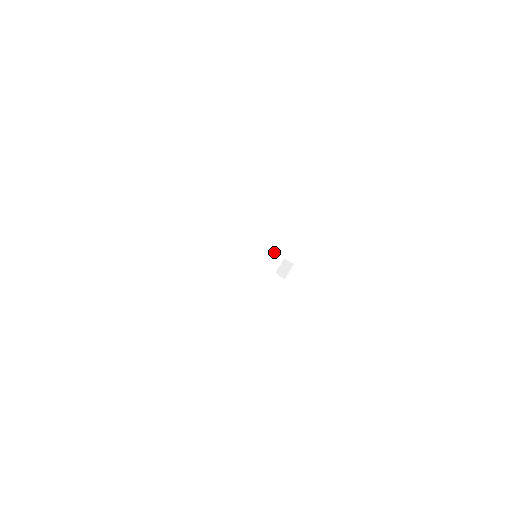
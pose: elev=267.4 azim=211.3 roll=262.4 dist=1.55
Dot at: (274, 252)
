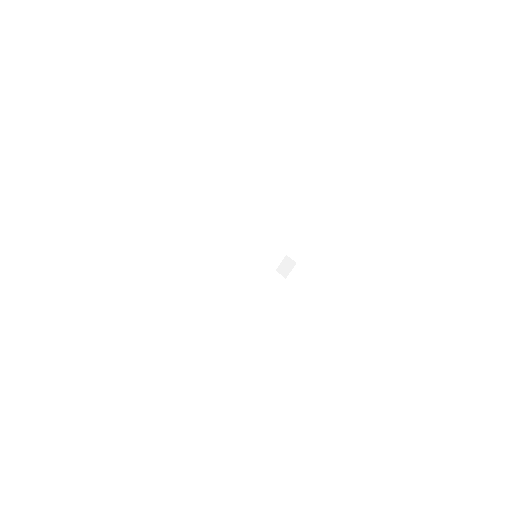
Dot at: (275, 248)
